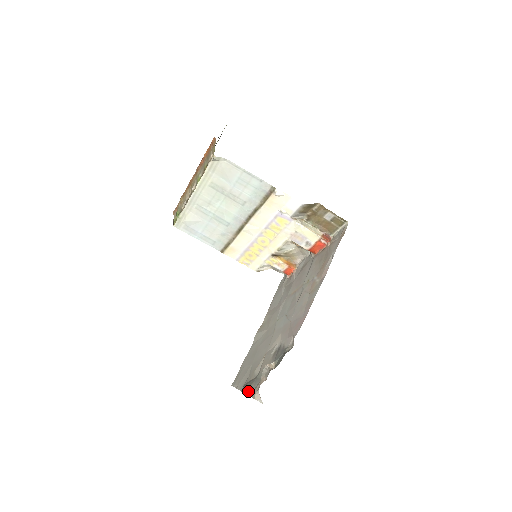
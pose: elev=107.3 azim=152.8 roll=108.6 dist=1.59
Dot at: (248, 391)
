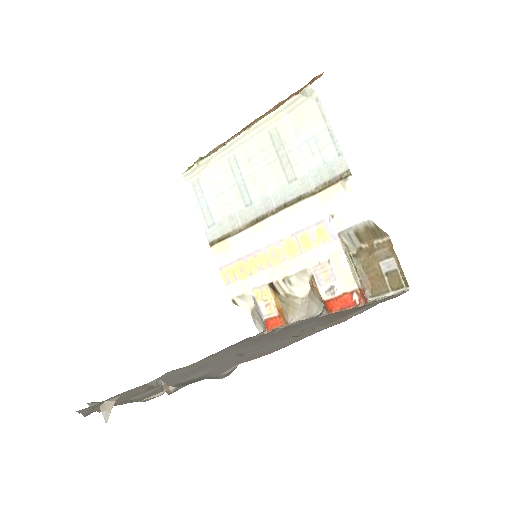
Dot at: (98, 404)
